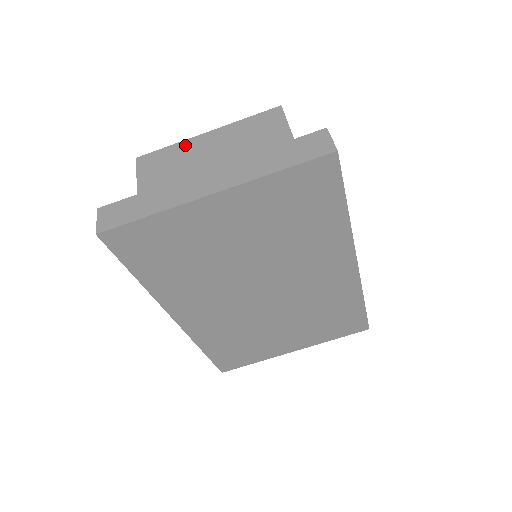
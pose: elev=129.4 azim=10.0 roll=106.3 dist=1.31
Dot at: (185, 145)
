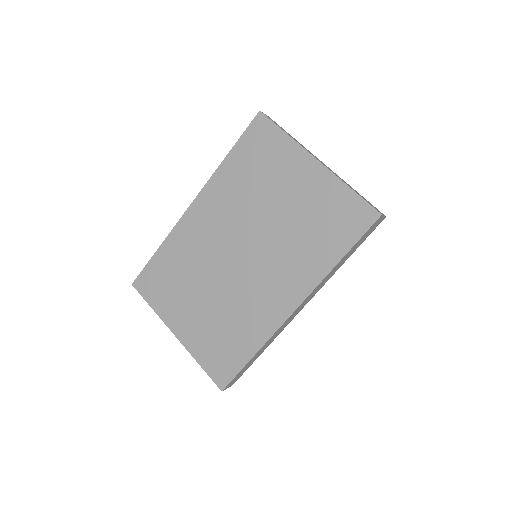
Dot at: occluded
